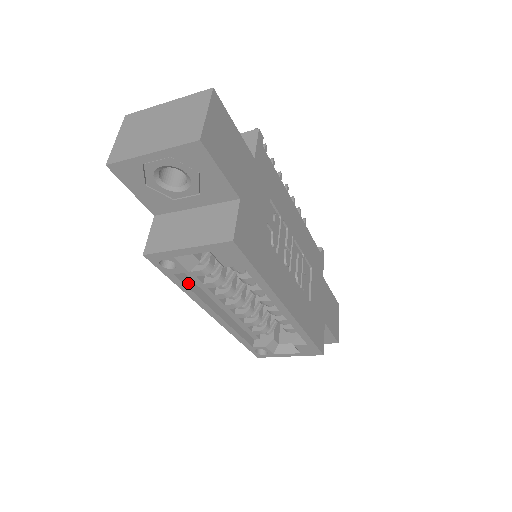
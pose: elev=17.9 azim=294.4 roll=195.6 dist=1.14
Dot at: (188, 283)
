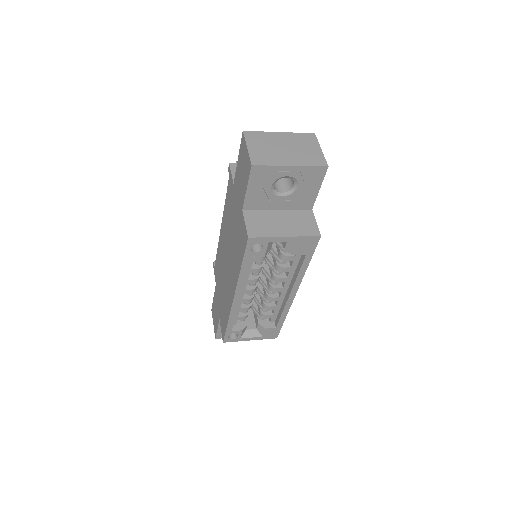
Dot at: (247, 266)
